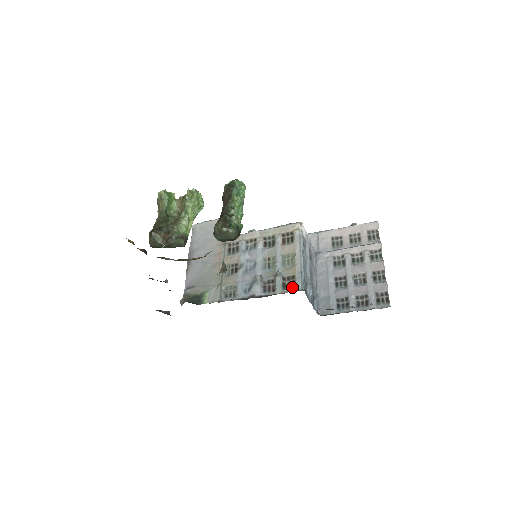
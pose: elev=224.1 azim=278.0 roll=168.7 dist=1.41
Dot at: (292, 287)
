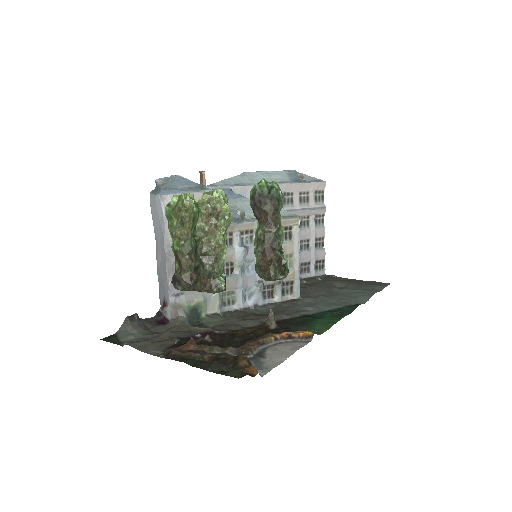
Dot at: (290, 293)
